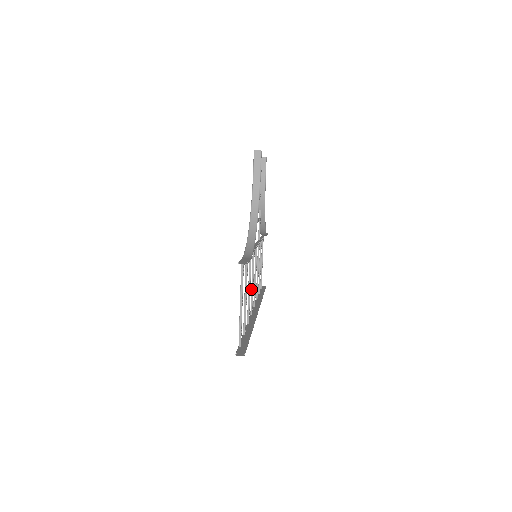
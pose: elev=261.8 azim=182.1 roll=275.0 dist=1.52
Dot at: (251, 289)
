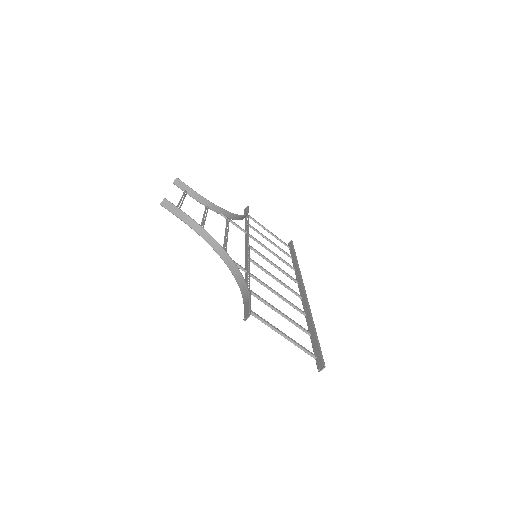
Dot at: occluded
